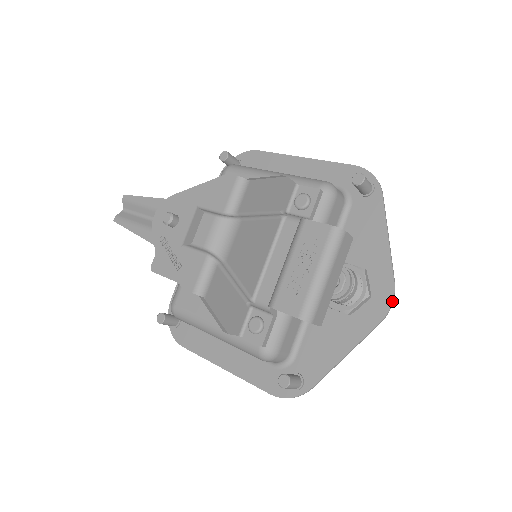
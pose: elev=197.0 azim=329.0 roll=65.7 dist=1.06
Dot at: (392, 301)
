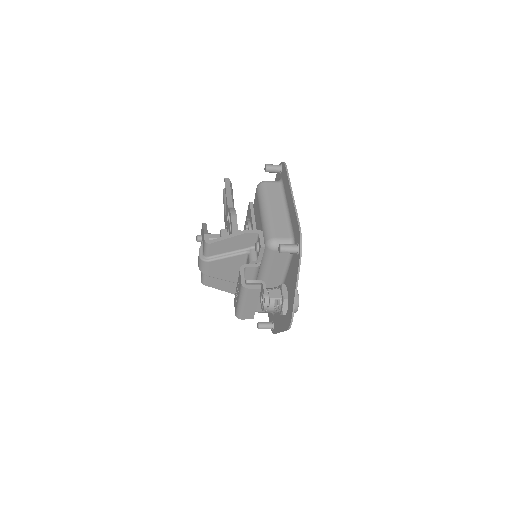
Dot at: (290, 325)
